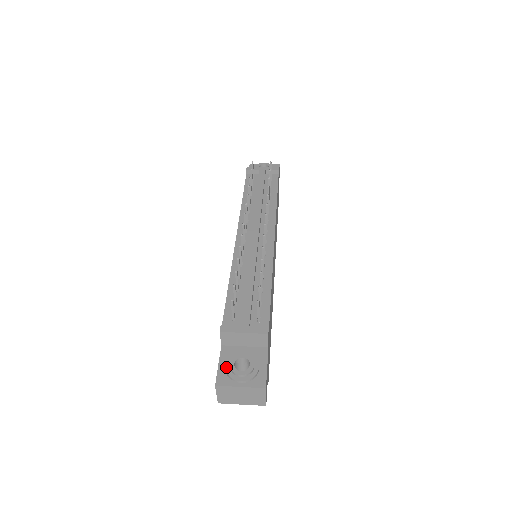
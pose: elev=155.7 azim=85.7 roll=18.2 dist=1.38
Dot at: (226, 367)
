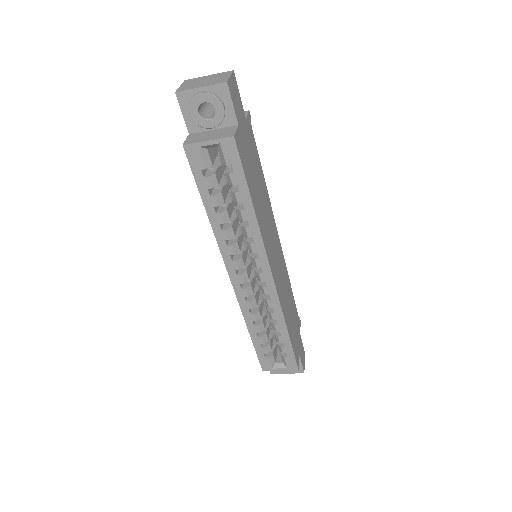
Dot at: occluded
